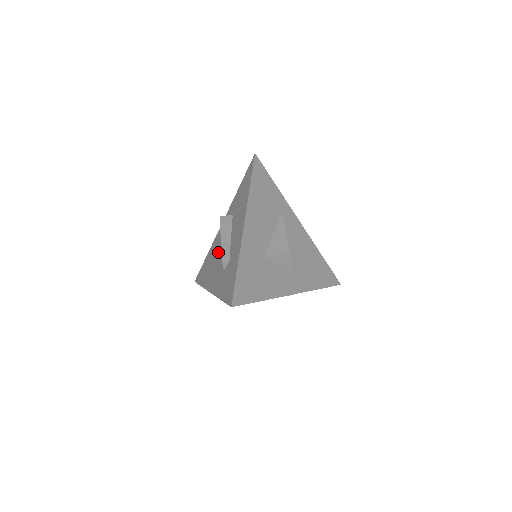
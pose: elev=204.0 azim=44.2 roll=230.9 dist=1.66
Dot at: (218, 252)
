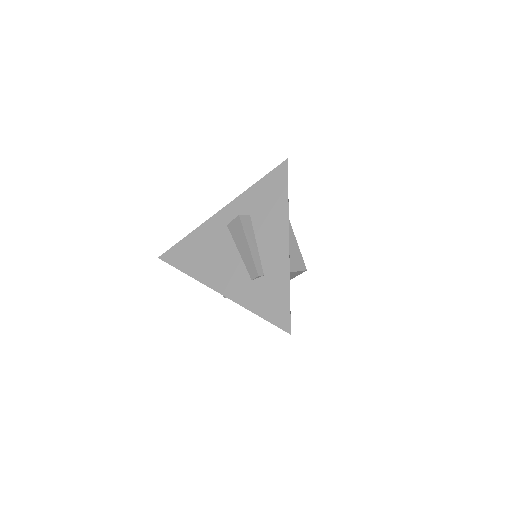
Dot at: (224, 248)
